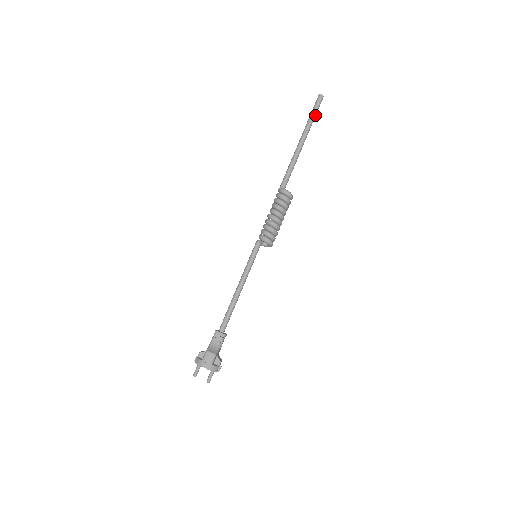
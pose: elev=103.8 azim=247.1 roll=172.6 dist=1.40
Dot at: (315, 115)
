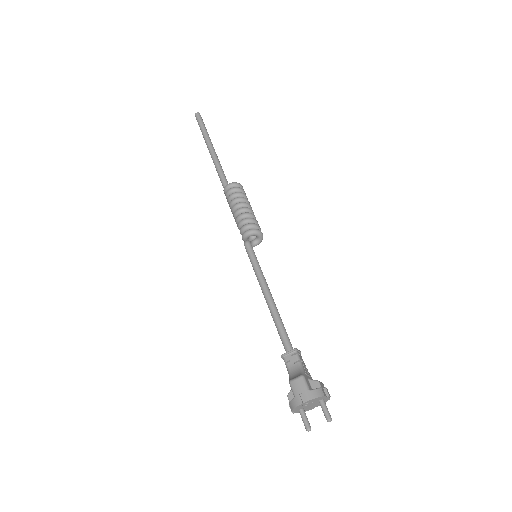
Dot at: (204, 127)
